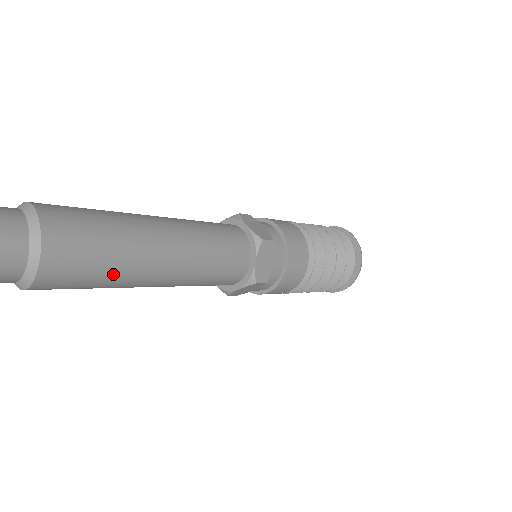
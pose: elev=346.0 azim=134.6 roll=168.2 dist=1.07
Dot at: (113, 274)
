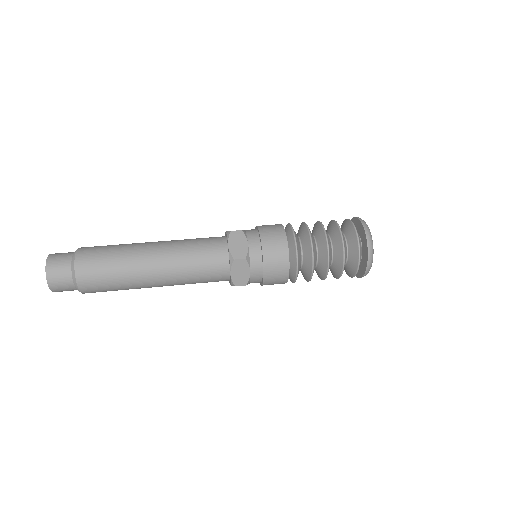
Dot at: (119, 268)
